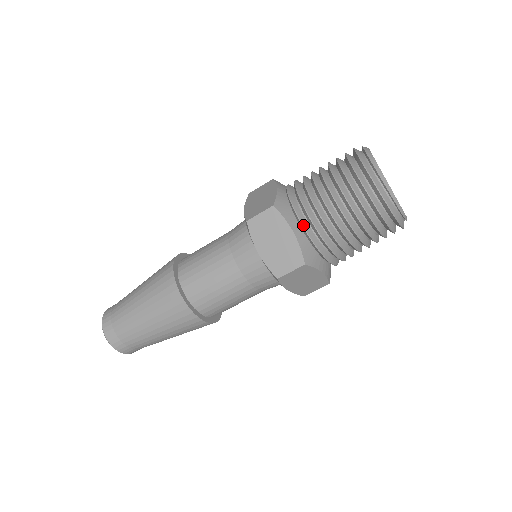
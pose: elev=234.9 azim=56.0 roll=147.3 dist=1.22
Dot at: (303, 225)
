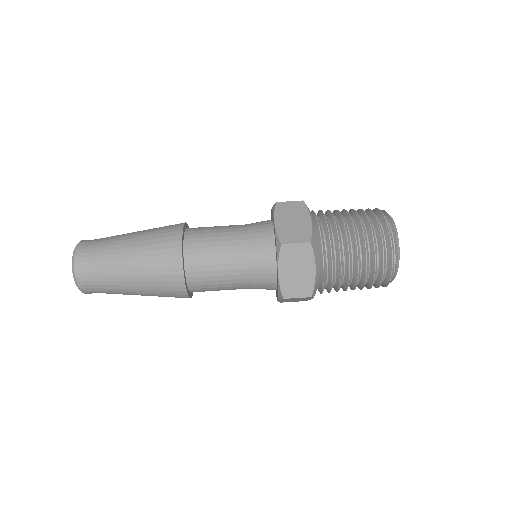
Dot at: (324, 266)
